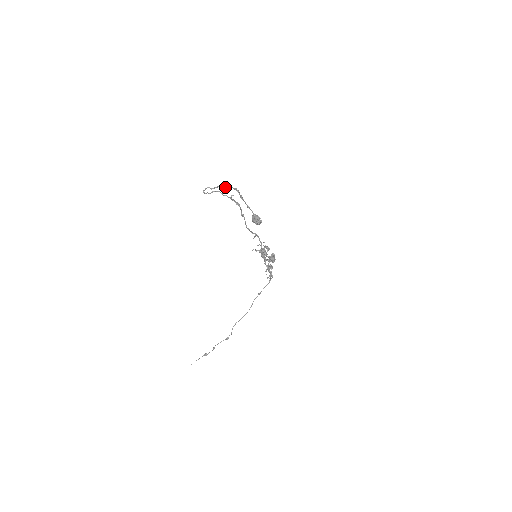
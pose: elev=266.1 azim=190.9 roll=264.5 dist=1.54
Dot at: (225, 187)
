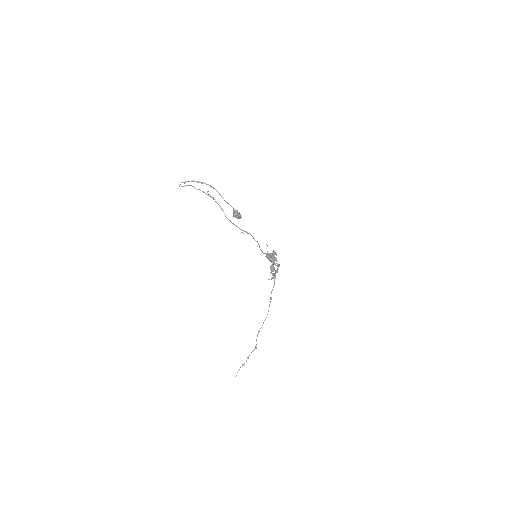
Dot at: occluded
